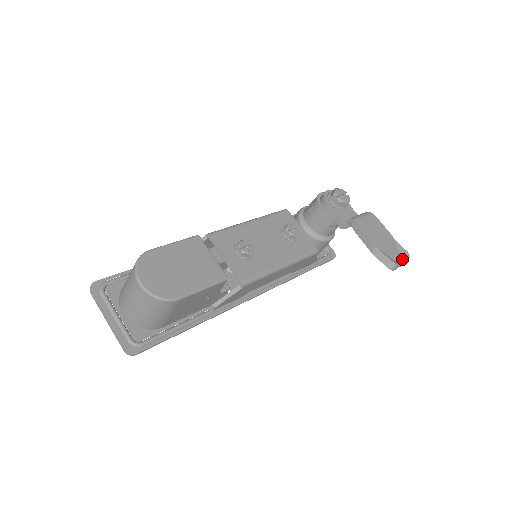
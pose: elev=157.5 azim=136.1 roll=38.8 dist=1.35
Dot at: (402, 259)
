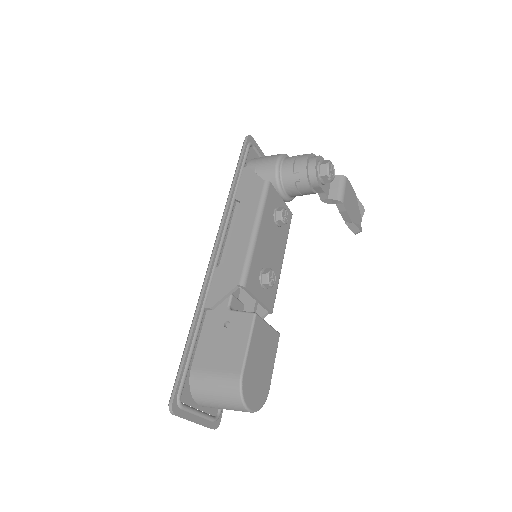
Dot at: (361, 217)
